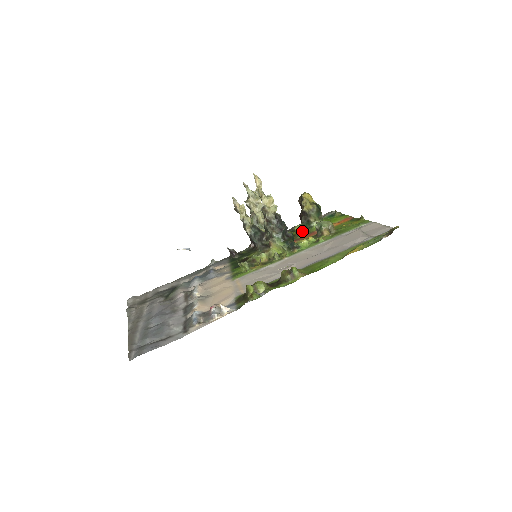
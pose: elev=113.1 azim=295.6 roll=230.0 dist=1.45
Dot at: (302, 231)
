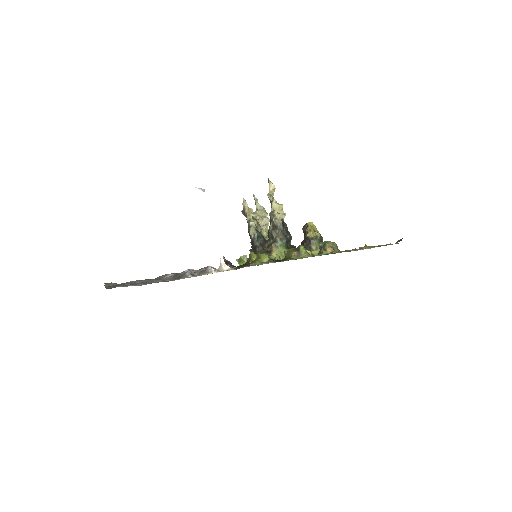
Dot at: occluded
